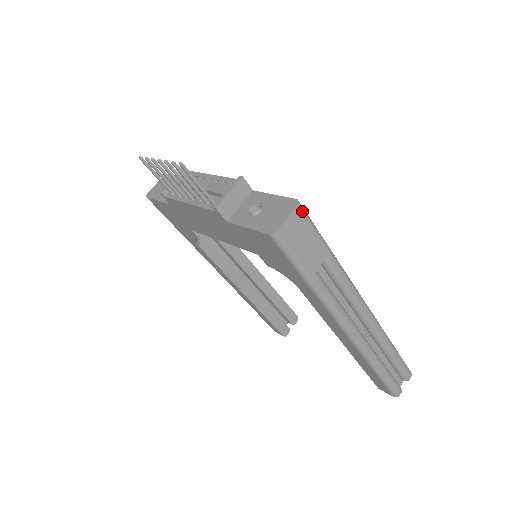
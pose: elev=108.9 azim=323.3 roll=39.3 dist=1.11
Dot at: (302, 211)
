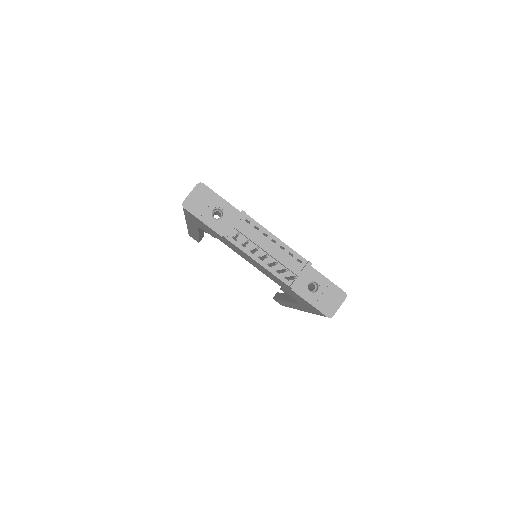
Dot at: (344, 297)
